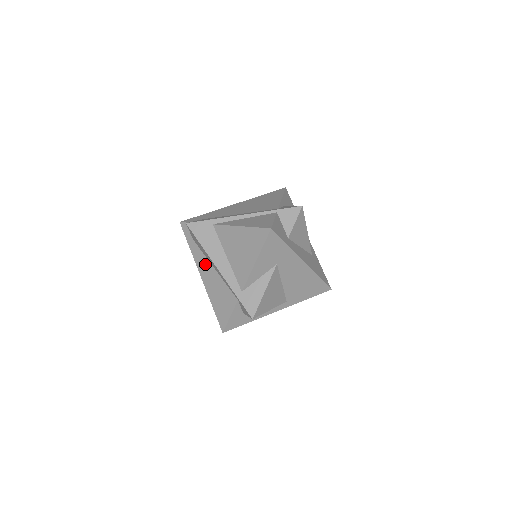
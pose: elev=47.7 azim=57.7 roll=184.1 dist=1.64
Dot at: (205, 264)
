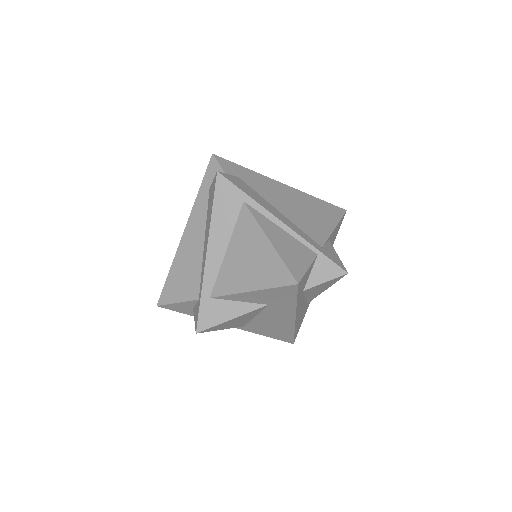
Dot at: (199, 227)
